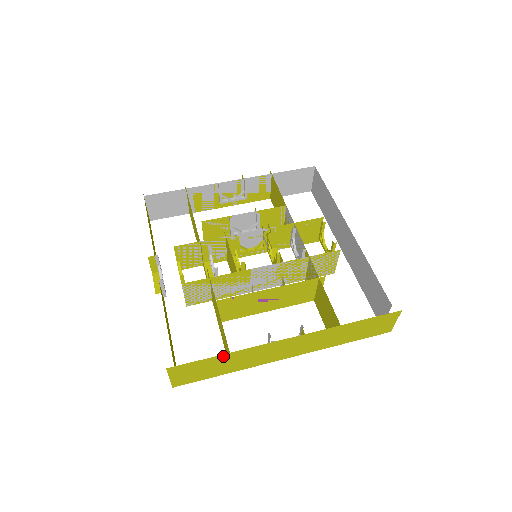
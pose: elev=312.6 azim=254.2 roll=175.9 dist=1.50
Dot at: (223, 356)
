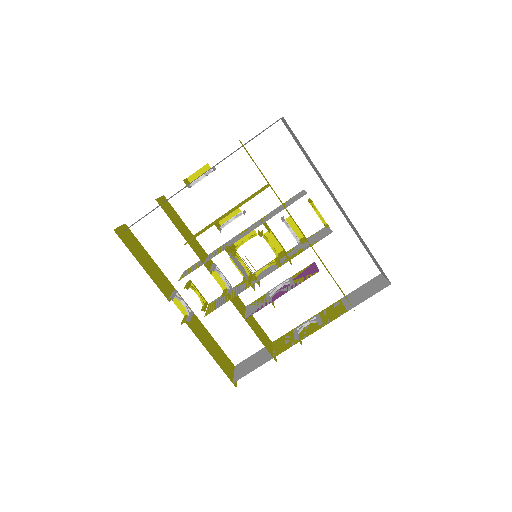
Dot at: occluded
